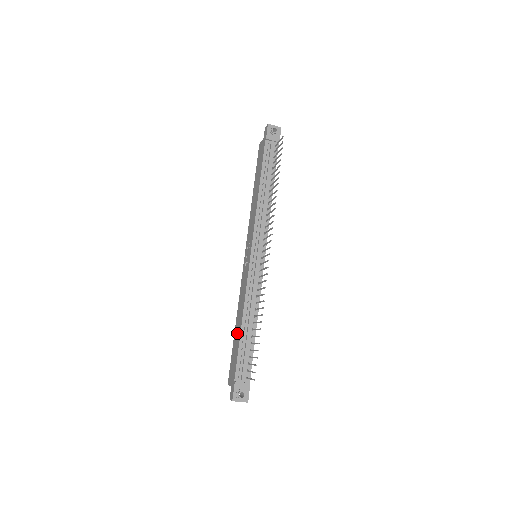
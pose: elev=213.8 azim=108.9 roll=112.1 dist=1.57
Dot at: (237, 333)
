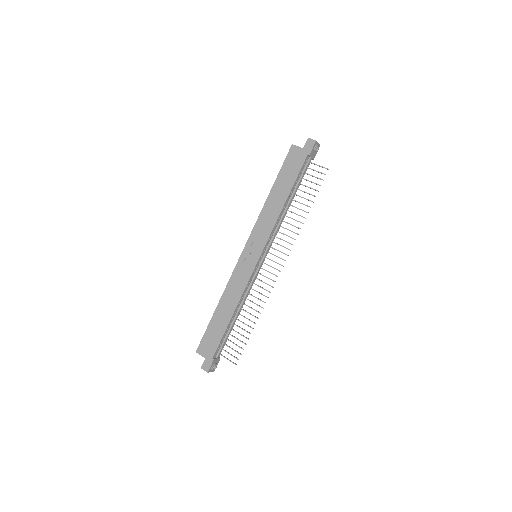
Dot at: (222, 318)
